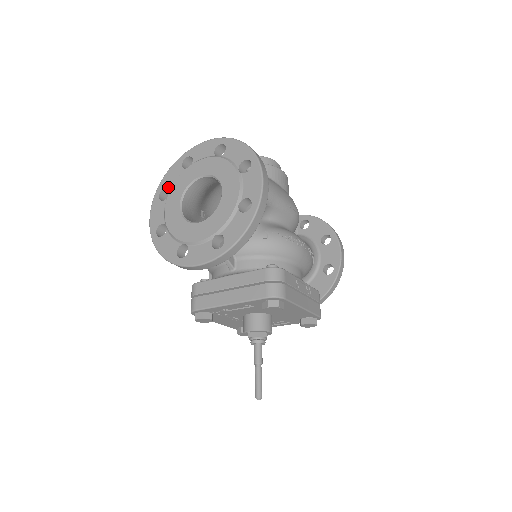
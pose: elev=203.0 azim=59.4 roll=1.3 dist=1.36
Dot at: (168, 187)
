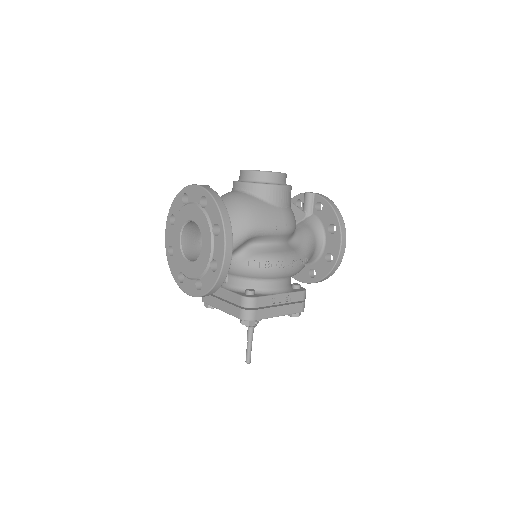
Dot at: (174, 215)
